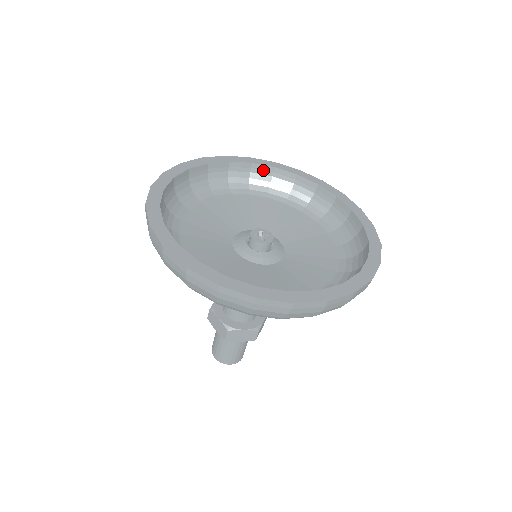
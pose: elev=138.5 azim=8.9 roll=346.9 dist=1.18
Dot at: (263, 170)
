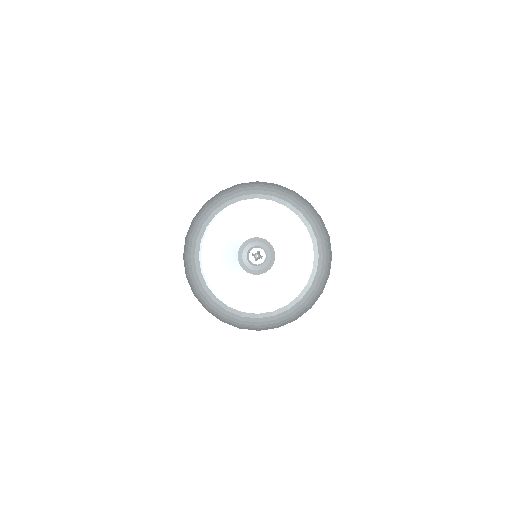
Dot at: (286, 189)
